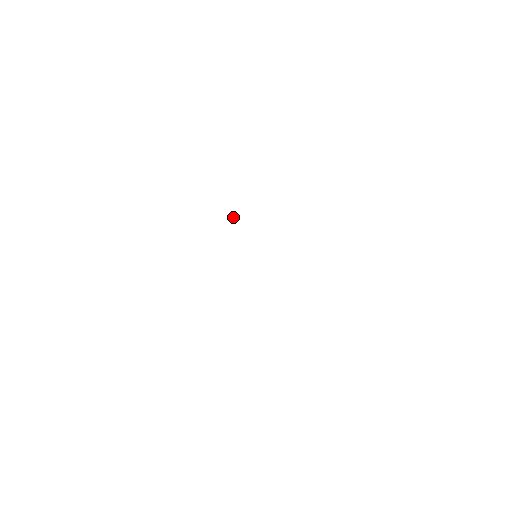
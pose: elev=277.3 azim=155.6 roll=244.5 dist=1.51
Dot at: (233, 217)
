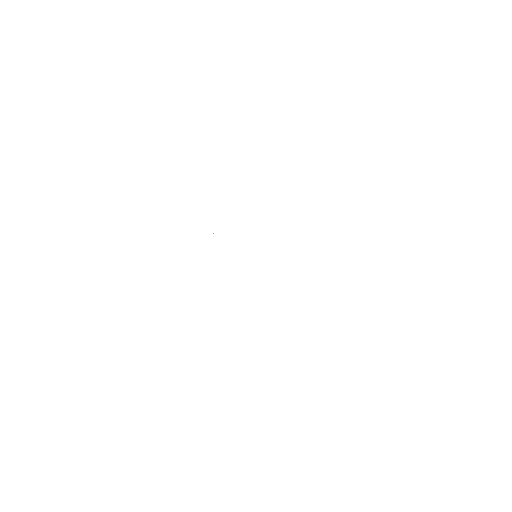
Dot at: occluded
